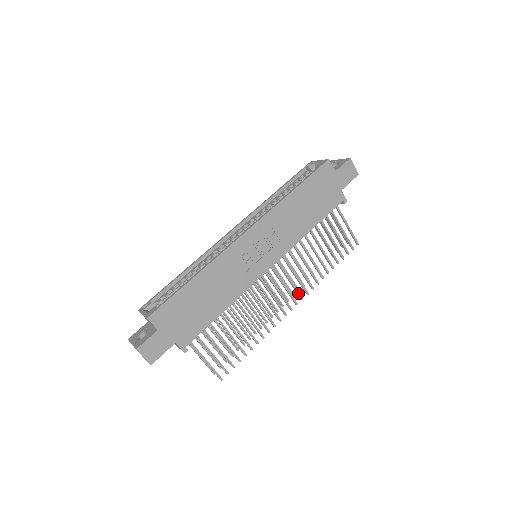
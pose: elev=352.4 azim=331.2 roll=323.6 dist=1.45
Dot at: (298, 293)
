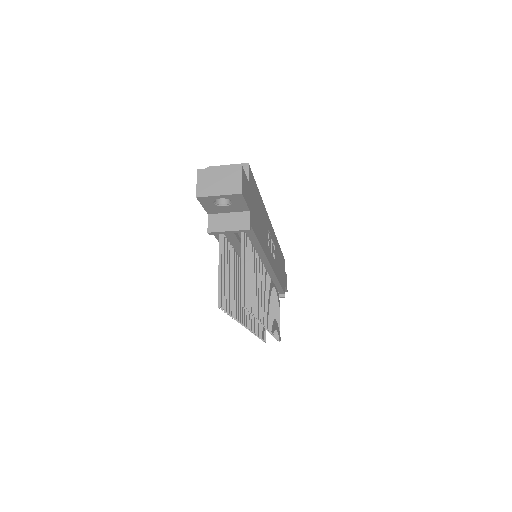
Dot at: (268, 320)
